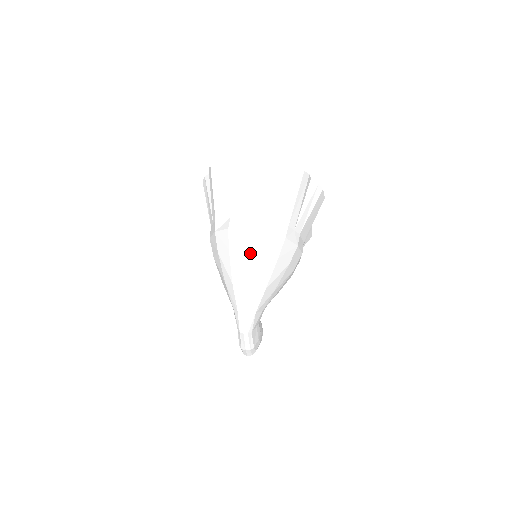
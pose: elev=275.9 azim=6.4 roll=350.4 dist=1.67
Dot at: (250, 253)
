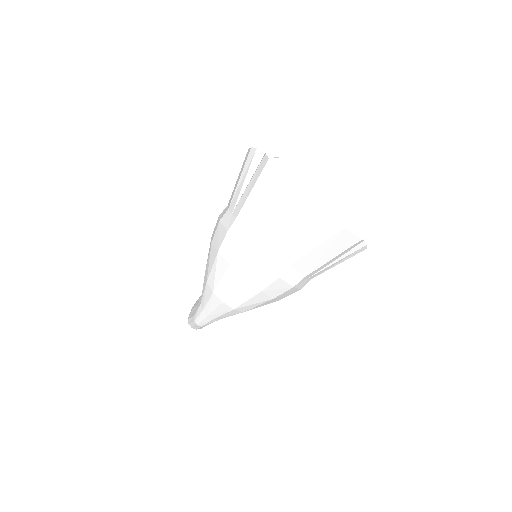
Dot at: (248, 284)
